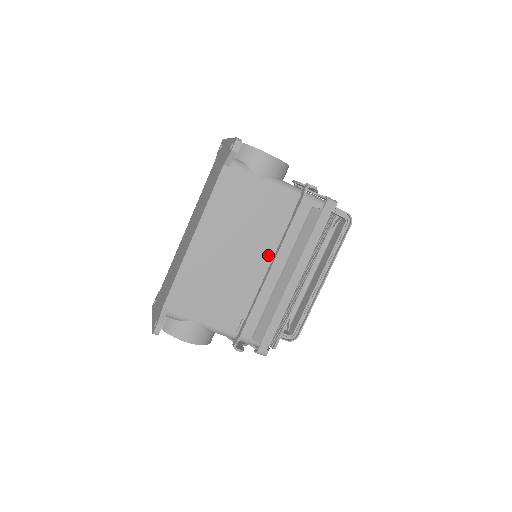
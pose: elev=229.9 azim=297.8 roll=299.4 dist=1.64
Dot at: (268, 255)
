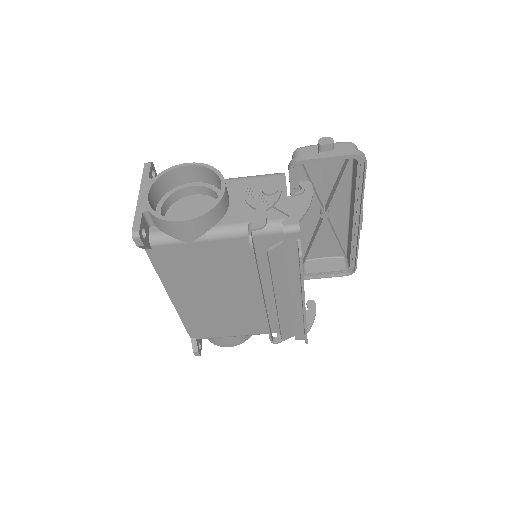
Dot at: (254, 285)
